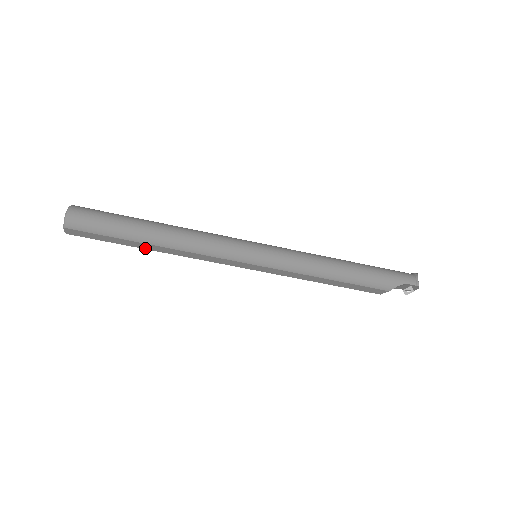
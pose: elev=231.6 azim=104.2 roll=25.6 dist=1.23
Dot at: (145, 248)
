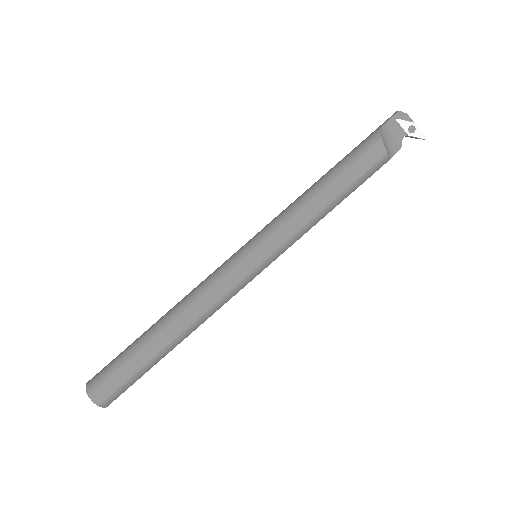
Dot at: (163, 346)
